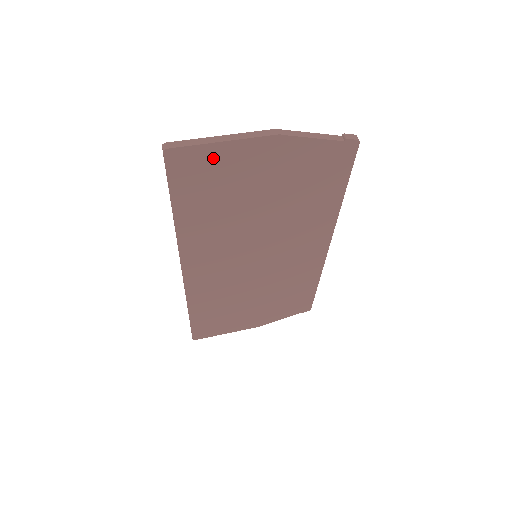
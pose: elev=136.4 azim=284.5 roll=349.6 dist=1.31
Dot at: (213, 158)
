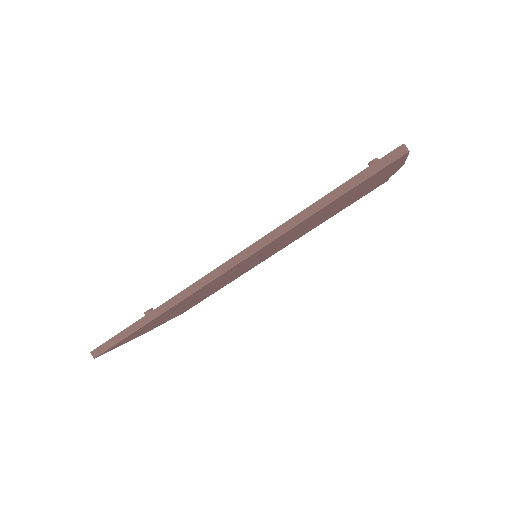
Dot at: (390, 168)
